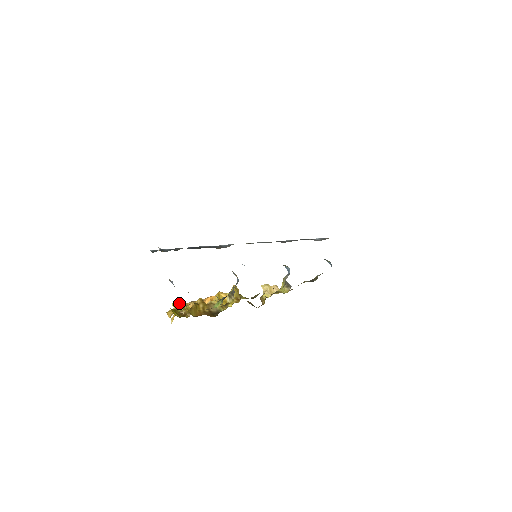
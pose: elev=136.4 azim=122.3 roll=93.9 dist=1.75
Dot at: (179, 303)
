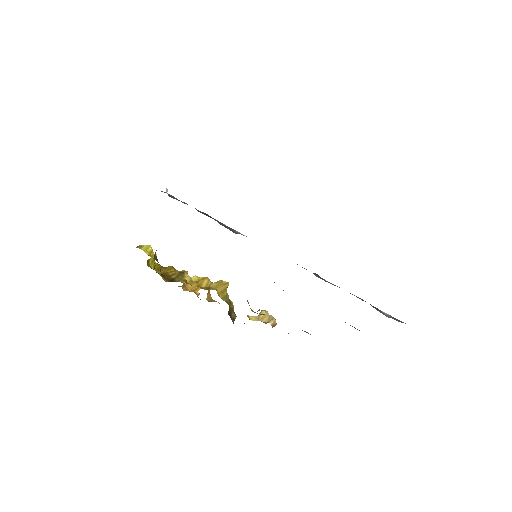
Dot at: (149, 246)
